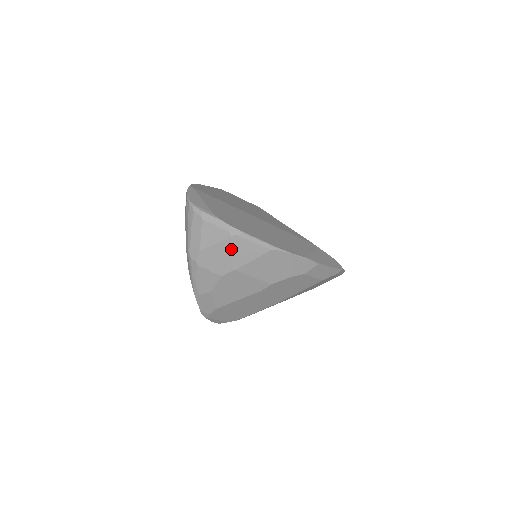
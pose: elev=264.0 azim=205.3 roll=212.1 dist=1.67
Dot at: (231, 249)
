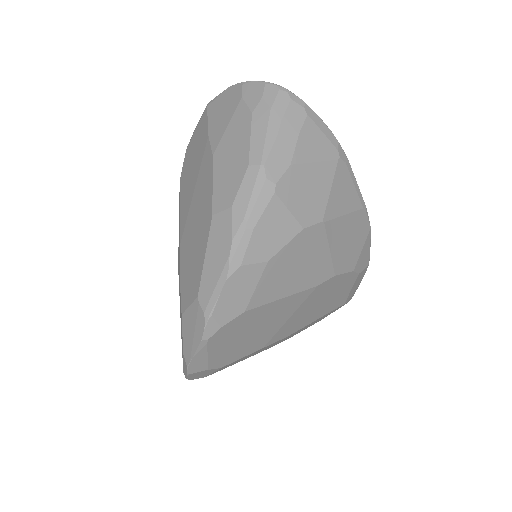
Dot at: (332, 181)
